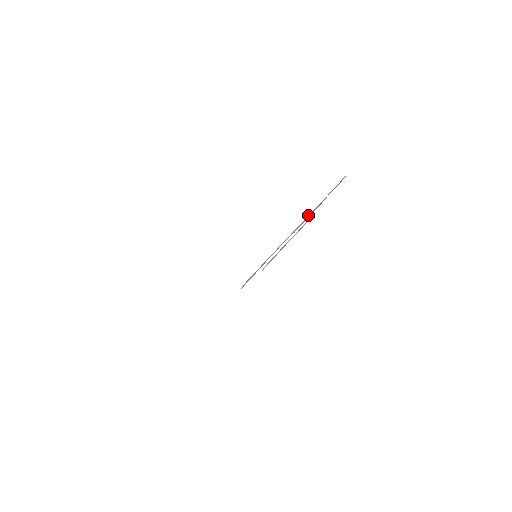
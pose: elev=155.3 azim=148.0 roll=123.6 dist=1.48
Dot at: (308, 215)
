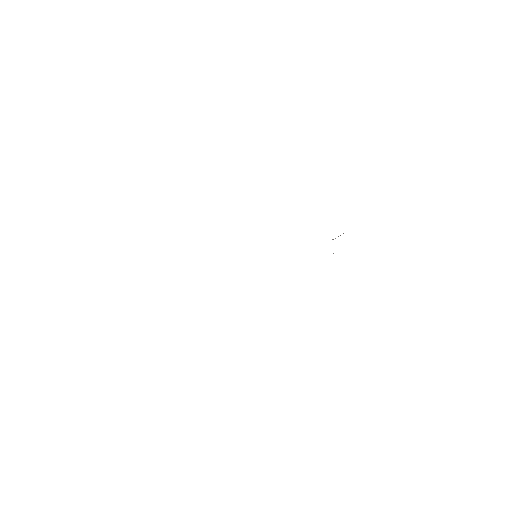
Dot at: occluded
